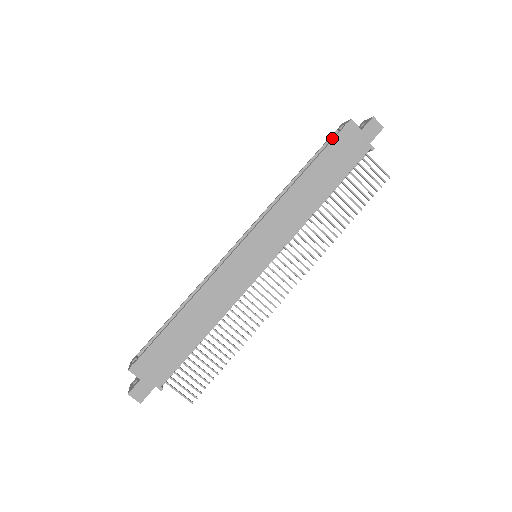
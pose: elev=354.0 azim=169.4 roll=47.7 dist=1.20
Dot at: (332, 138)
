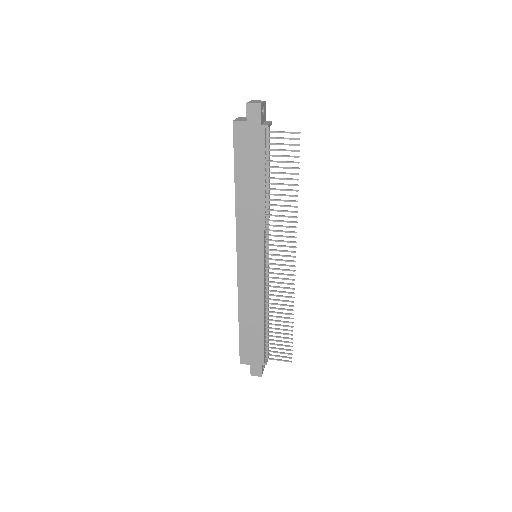
Dot at: occluded
